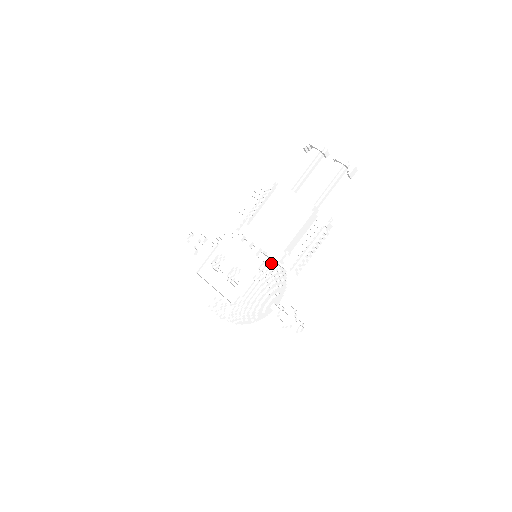
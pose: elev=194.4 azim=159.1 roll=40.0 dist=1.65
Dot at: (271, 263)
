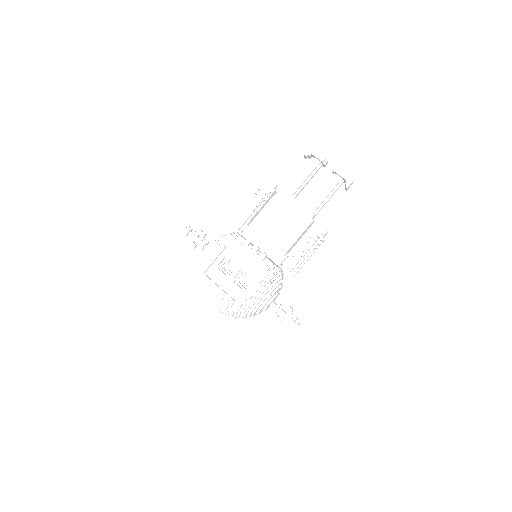
Dot at: (274, 267)
